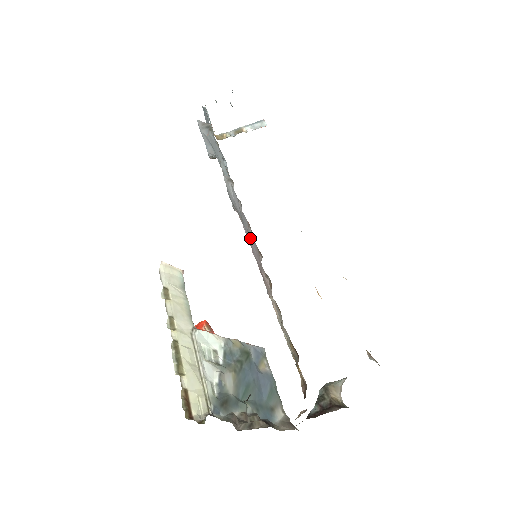
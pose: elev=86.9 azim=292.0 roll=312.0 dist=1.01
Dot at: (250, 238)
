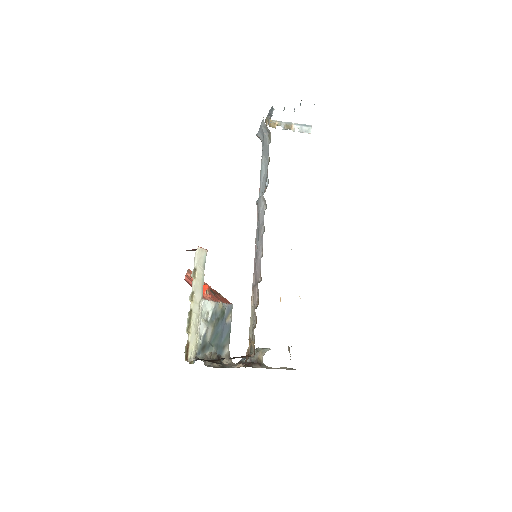
Dot at: (259, 257)
